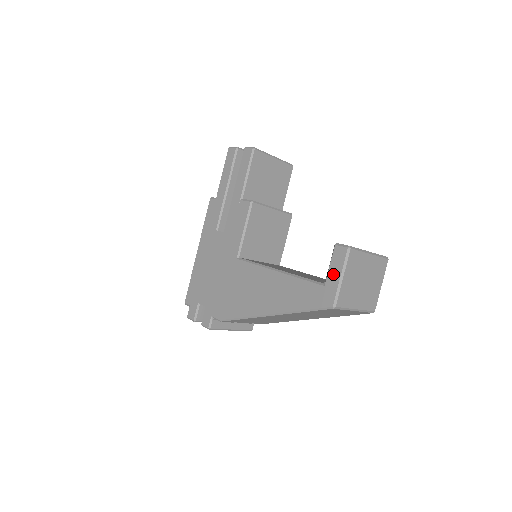
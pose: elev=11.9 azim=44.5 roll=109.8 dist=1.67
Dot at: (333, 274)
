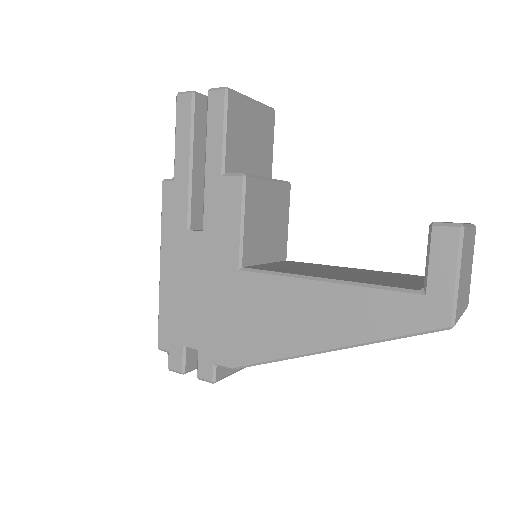
Dot at: (439, 274)
